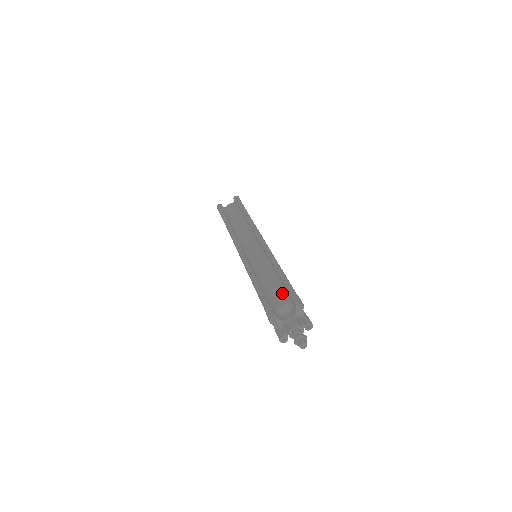
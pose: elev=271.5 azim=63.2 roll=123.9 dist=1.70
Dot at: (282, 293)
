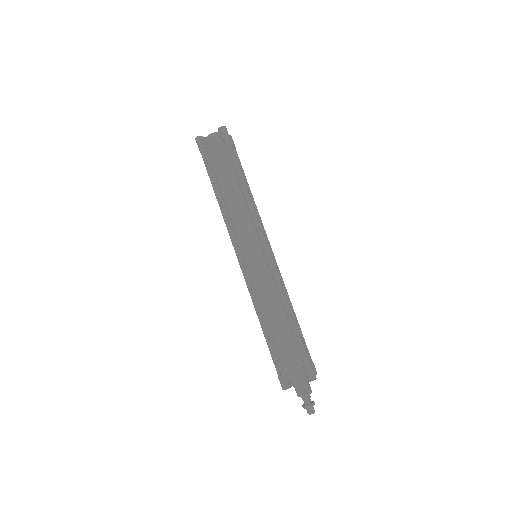
Dot at: (294, 354)
